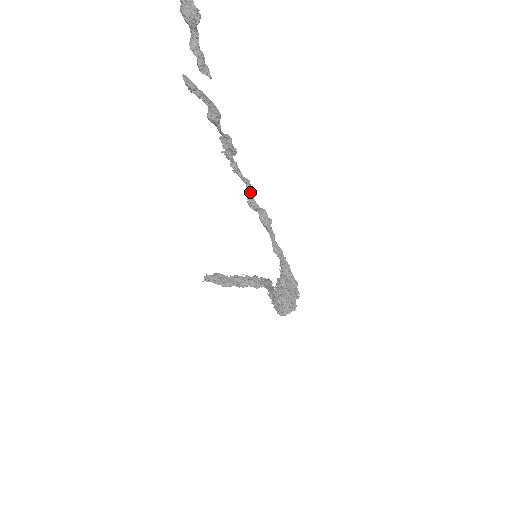
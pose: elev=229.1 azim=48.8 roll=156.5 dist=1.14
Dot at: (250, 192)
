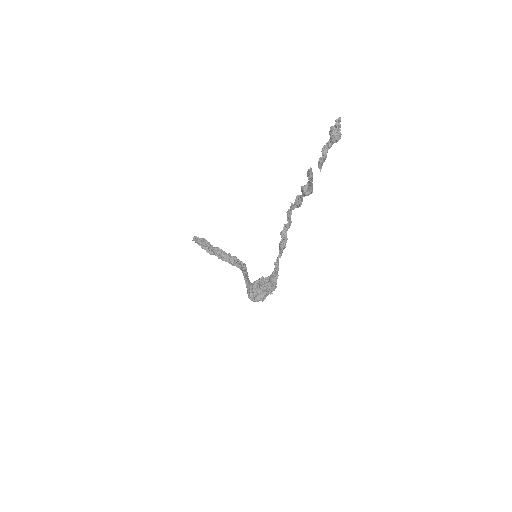
Dot at: (287, 227)
